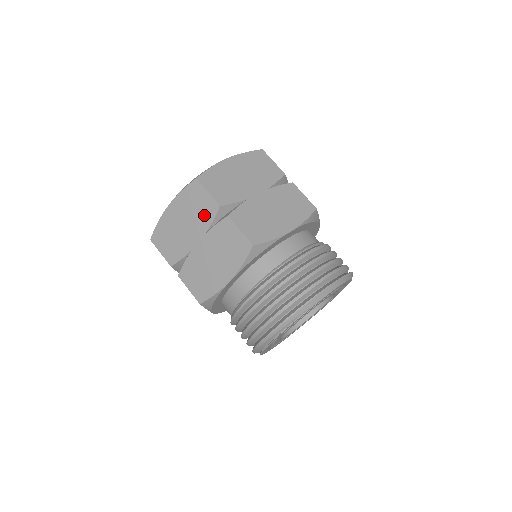
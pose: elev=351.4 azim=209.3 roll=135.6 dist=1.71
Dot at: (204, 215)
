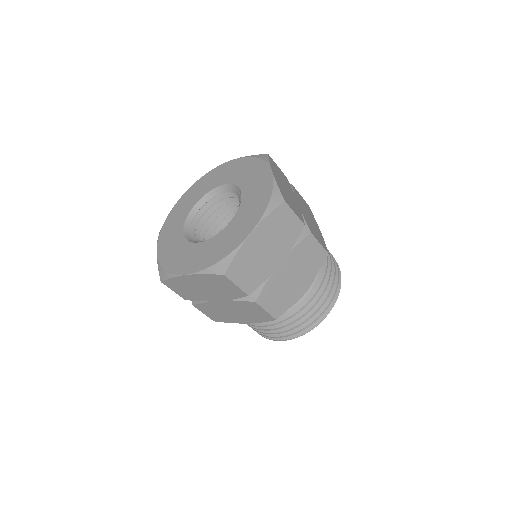
Dot at: (229, 293)
